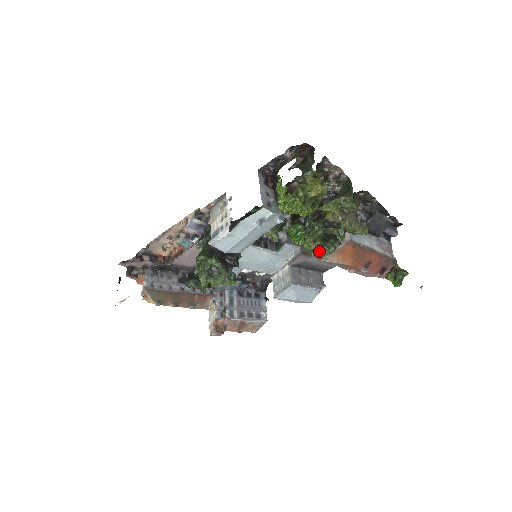
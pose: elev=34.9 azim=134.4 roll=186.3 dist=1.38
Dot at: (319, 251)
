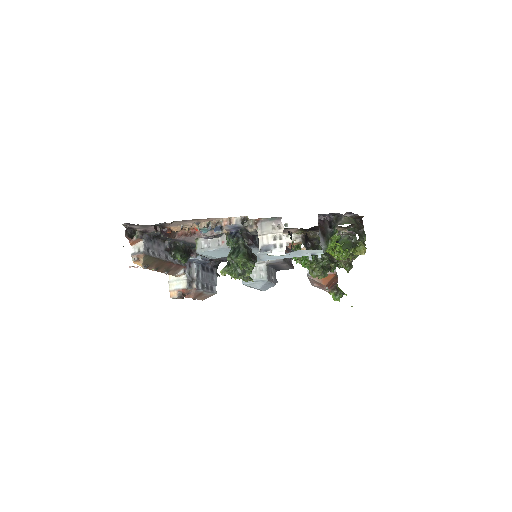
Dot at: (319, 275)
